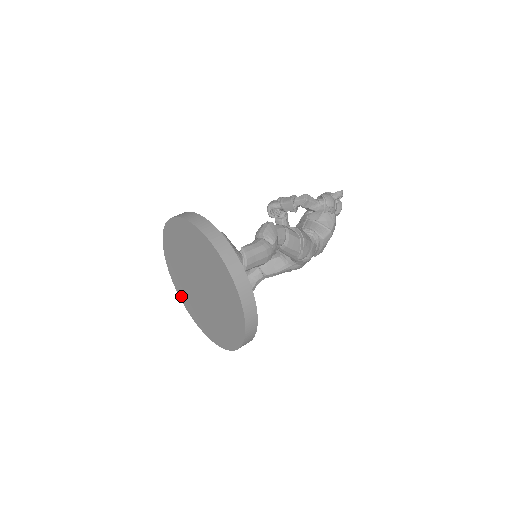
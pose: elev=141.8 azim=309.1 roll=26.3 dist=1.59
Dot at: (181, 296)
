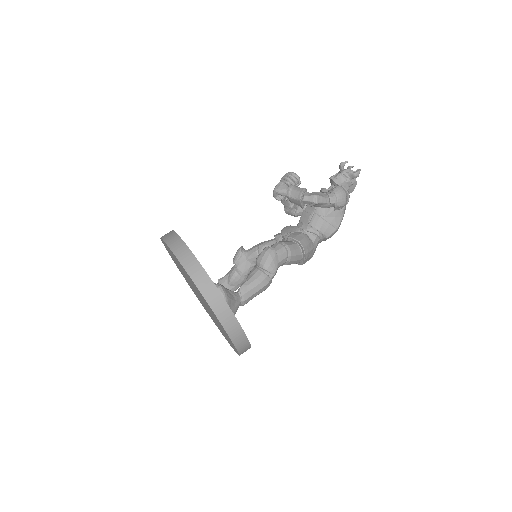
Dot at: (181, 273)
